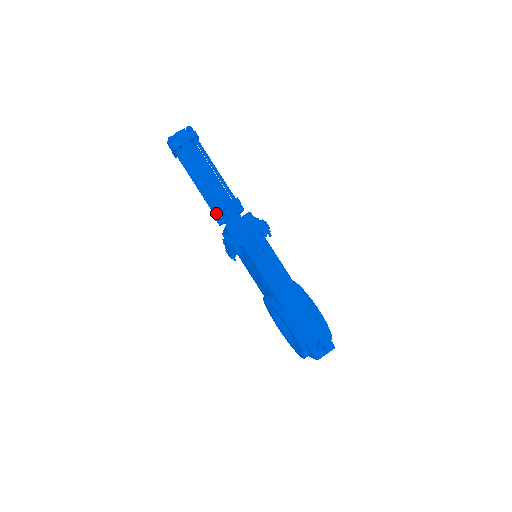
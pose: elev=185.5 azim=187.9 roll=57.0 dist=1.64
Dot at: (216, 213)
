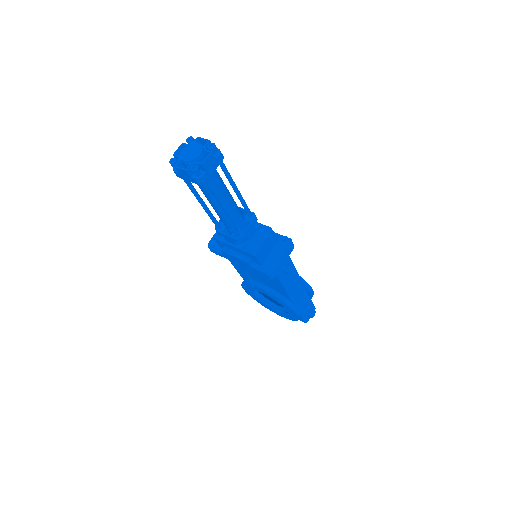
Dot at: (240, 240)
